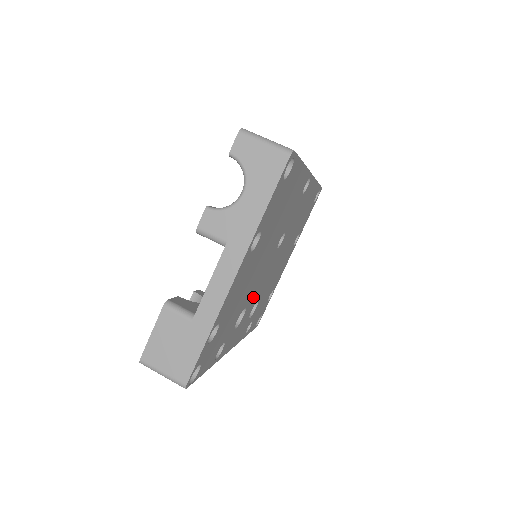
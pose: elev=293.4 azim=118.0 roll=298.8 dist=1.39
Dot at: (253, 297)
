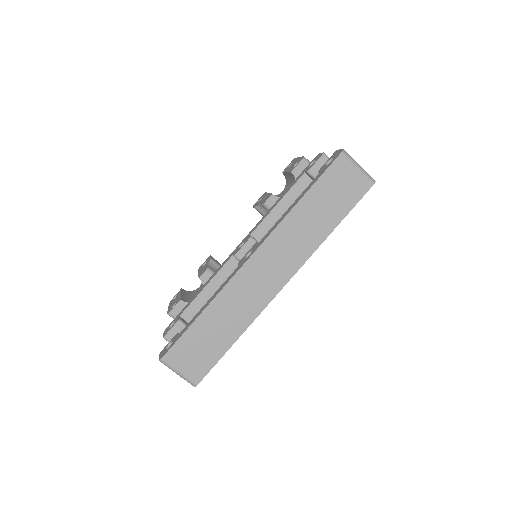
Dot at: occluded
